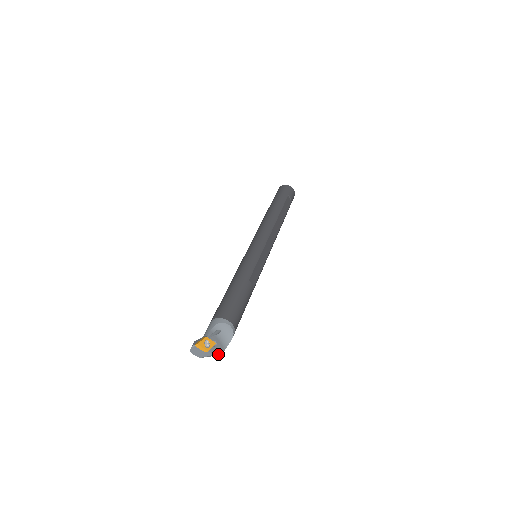
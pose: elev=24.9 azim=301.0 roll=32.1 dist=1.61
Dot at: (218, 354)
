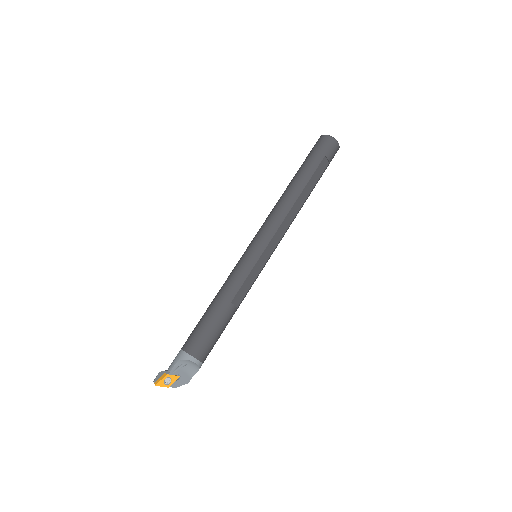
Dot at: (182, 384)
